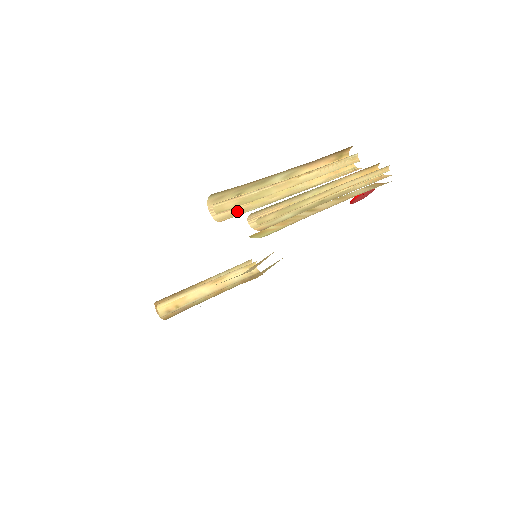
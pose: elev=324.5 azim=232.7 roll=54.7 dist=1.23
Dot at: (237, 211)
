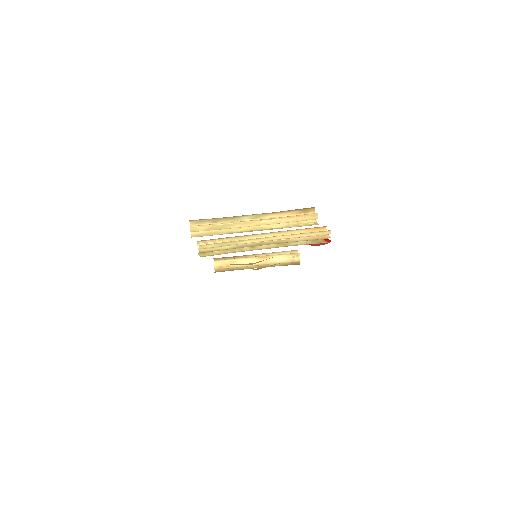
Dot at: (209, 232)
